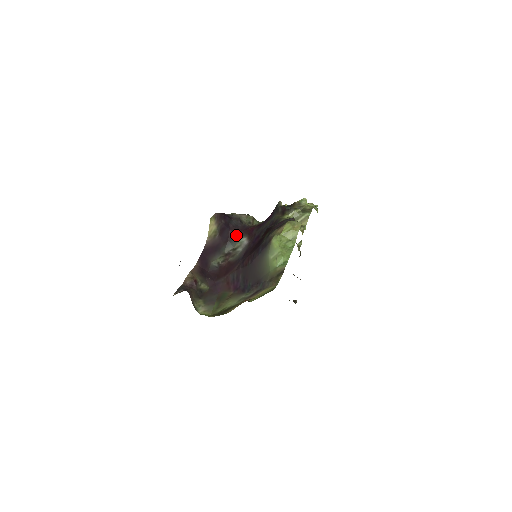
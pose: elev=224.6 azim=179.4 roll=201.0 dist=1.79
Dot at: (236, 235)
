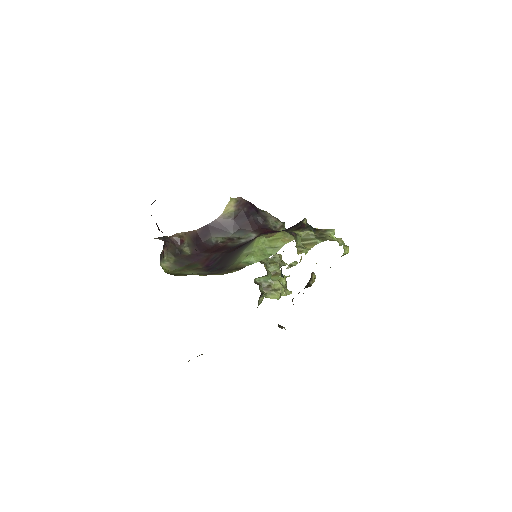
Dot at: (250, 228)
